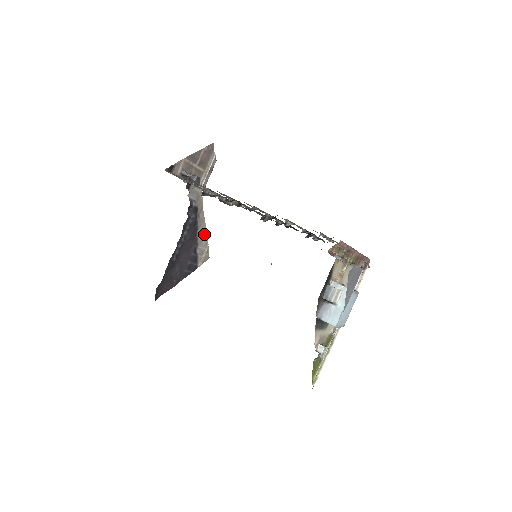
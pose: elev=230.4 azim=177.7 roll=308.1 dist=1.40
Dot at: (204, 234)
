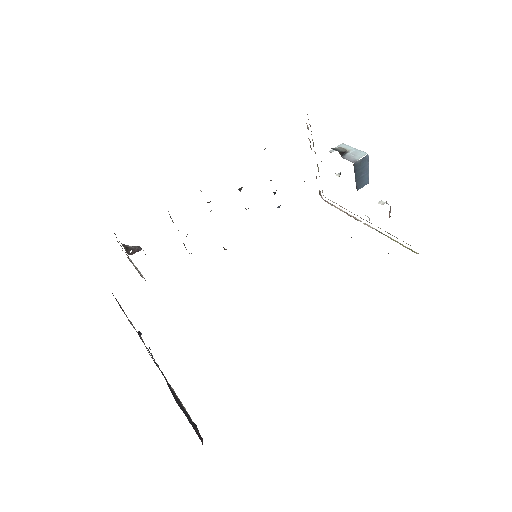
Dot at: occluded
